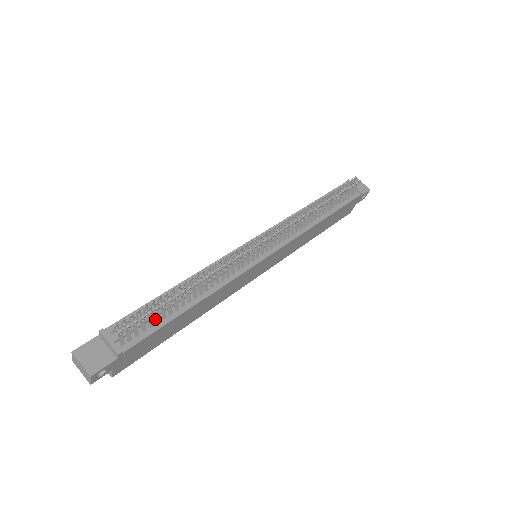
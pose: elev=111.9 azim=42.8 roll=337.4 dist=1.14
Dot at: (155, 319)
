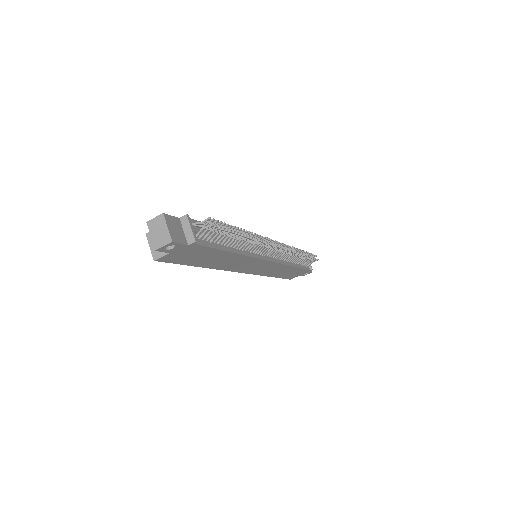
Dot at: (217, 239)
